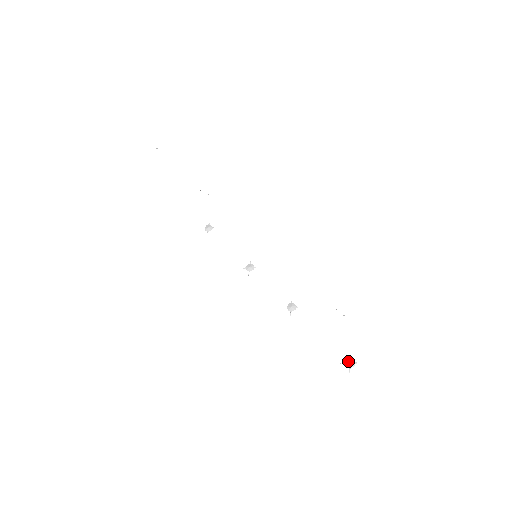
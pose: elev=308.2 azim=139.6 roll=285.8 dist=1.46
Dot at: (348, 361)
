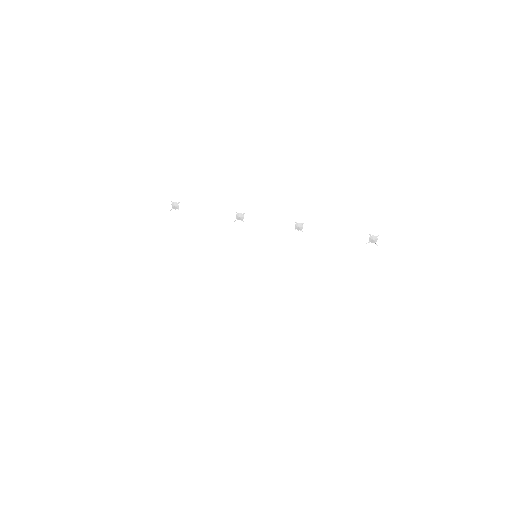
Dot at: (371, 239)
